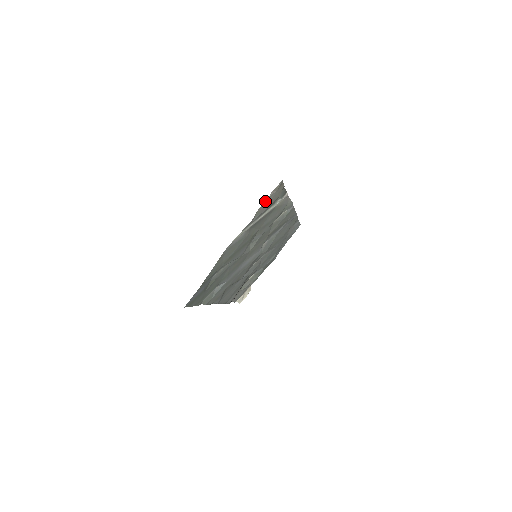
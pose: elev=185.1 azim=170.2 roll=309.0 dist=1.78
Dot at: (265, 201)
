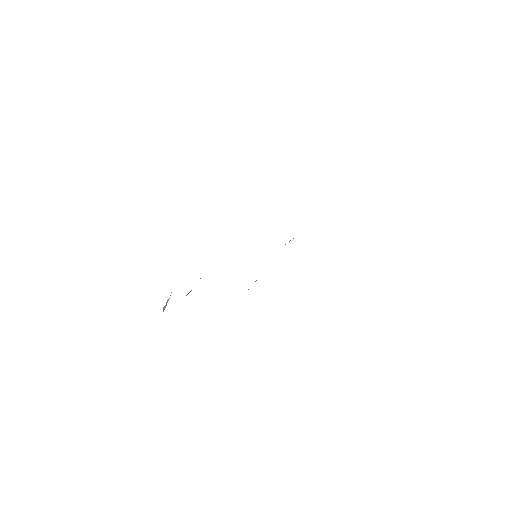
Dot at: occluded
